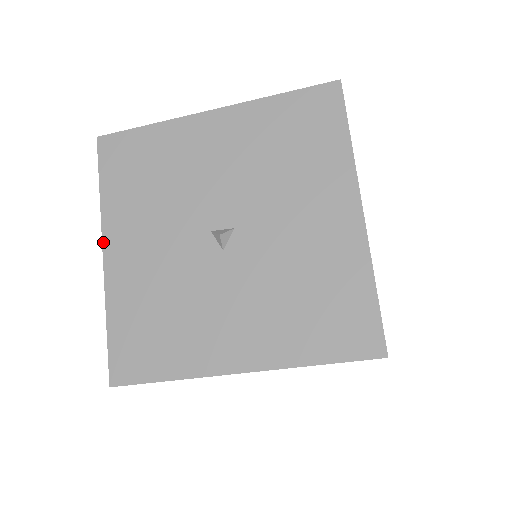
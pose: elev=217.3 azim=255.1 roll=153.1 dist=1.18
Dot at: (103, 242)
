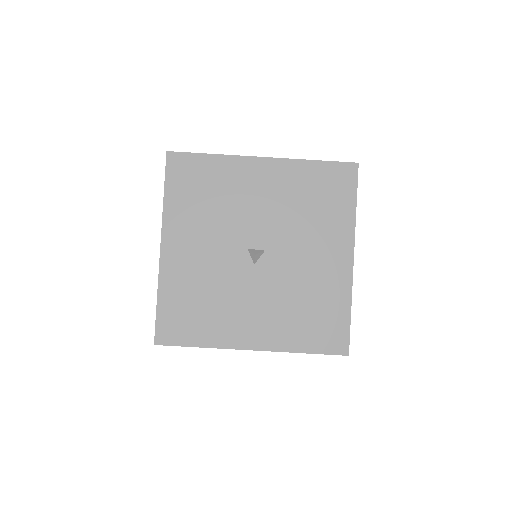
Dot at: (162, 237)
